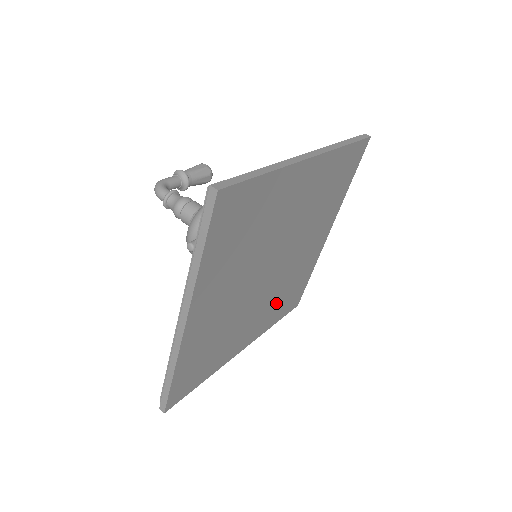
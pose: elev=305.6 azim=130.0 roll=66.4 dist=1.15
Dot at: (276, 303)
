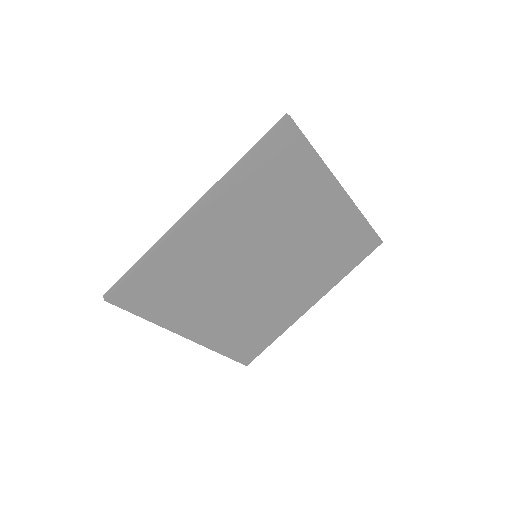
Dot at: (240, 324)
